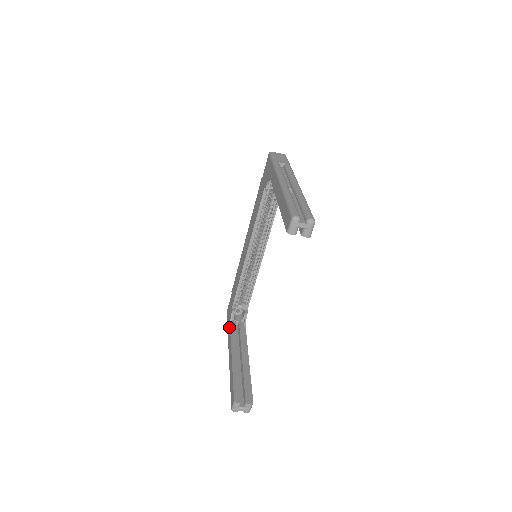
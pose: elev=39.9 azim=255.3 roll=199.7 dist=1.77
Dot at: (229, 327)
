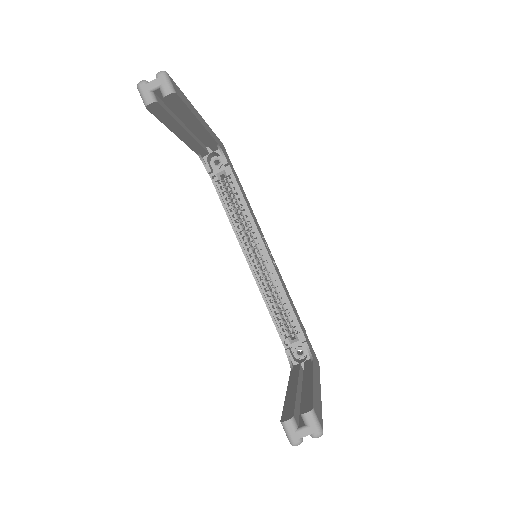
Dot at: occluded
